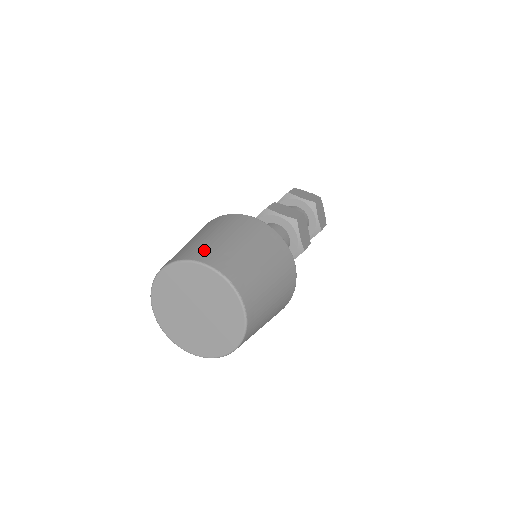
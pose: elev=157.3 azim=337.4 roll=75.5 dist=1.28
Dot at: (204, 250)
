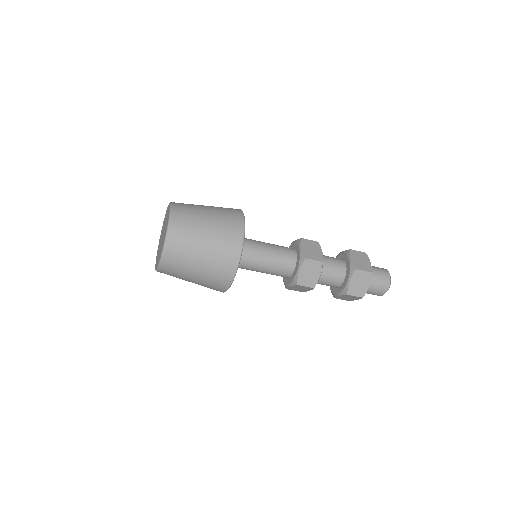
Dot at: occluded
